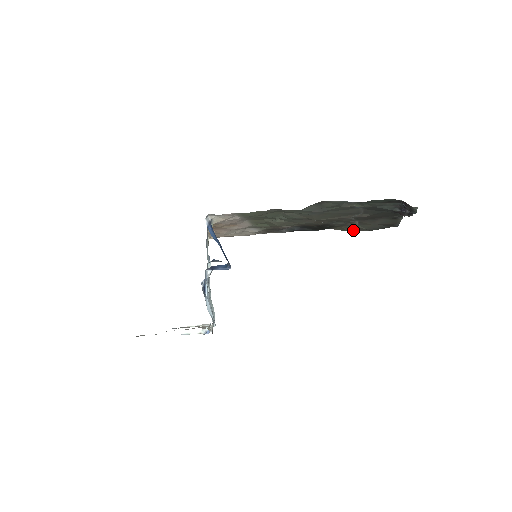
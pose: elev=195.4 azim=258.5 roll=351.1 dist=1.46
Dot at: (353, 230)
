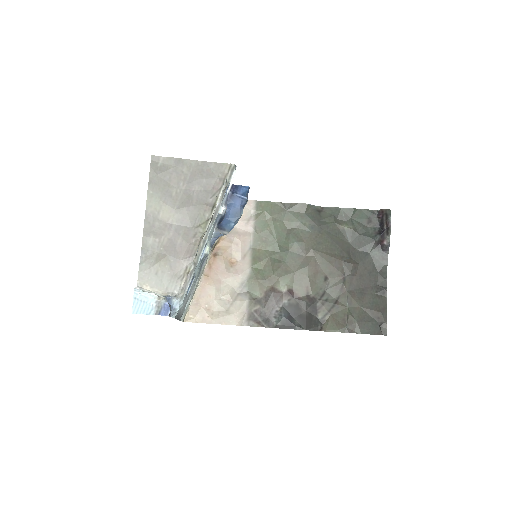
Dot at: (343, 326)
